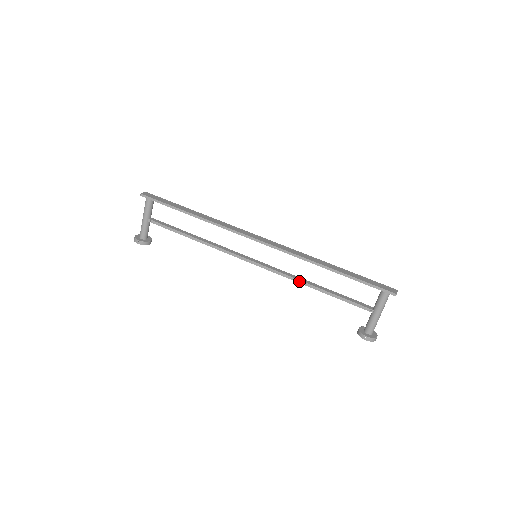
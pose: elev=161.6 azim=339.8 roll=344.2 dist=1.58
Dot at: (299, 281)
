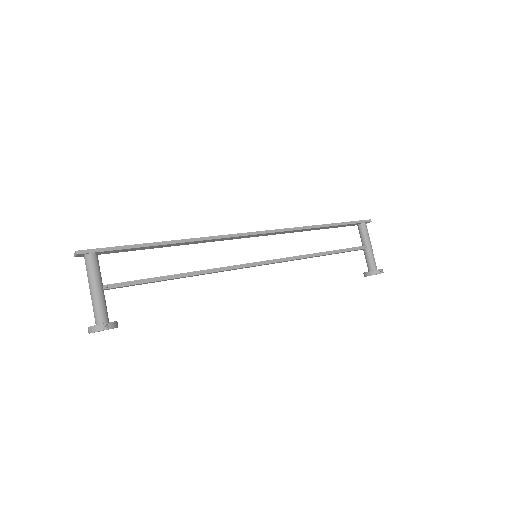
Dot at: (307, 256)
